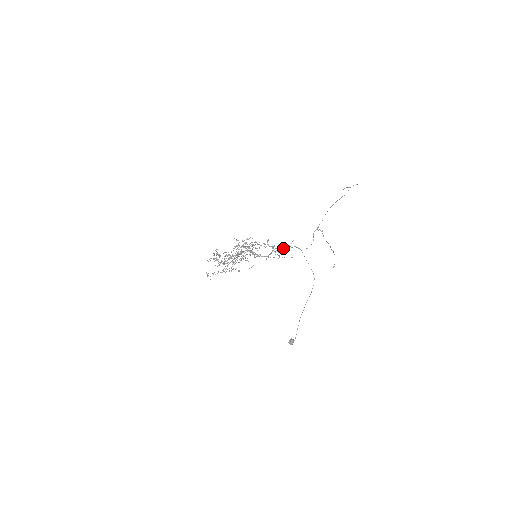
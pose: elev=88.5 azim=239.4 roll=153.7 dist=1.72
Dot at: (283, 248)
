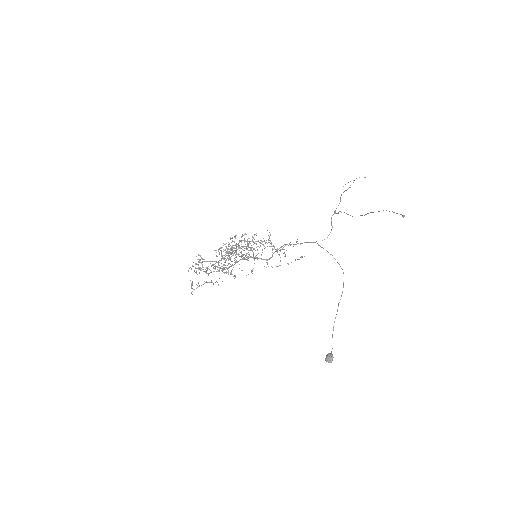
Dot at: (286, 250)
